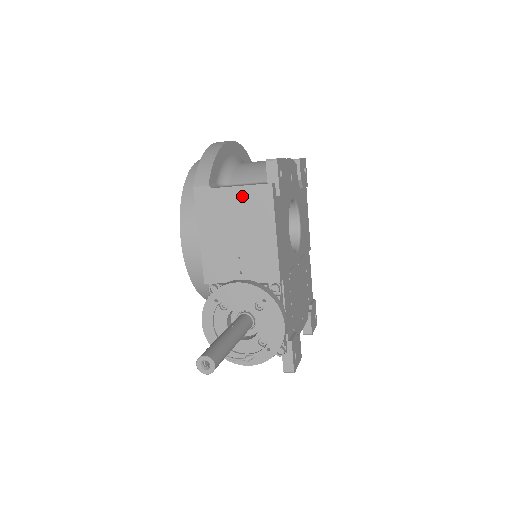
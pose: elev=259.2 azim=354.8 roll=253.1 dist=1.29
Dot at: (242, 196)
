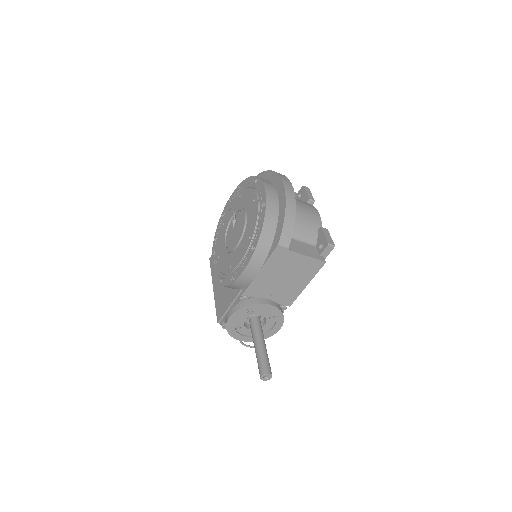
Dot at: (304, 261)
